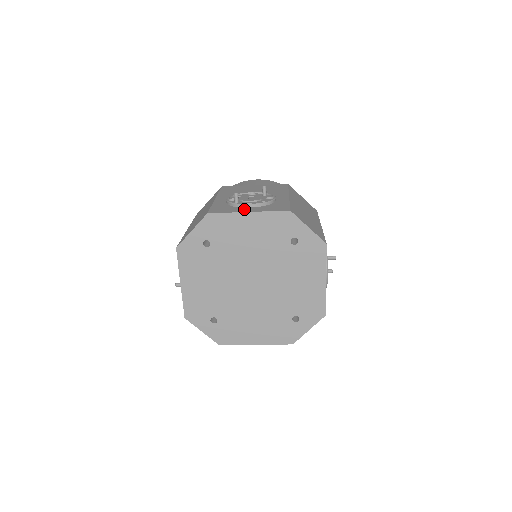
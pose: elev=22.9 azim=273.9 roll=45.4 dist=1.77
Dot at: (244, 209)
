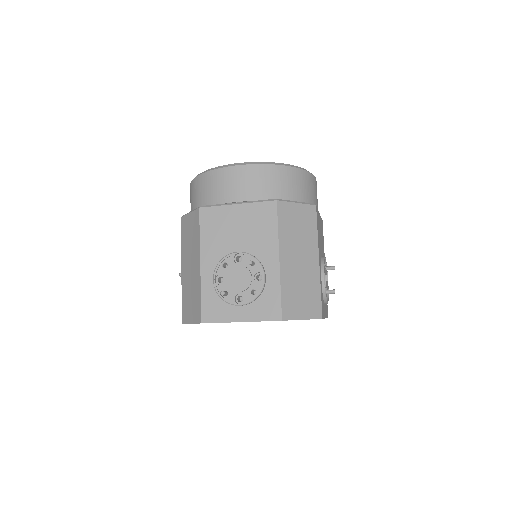
Dot at: (235, 313)
